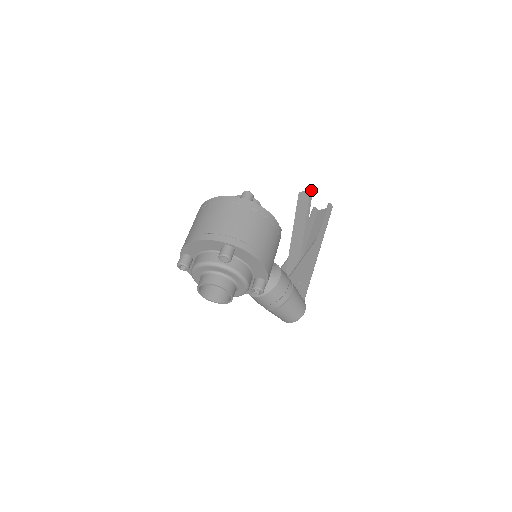
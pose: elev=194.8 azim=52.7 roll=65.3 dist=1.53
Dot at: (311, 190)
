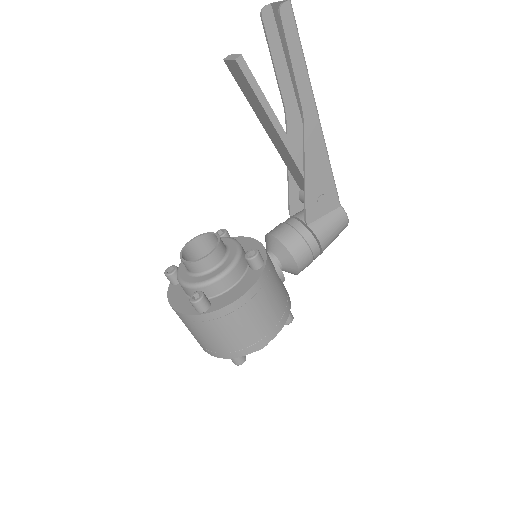
Dot at: (237, 58)
